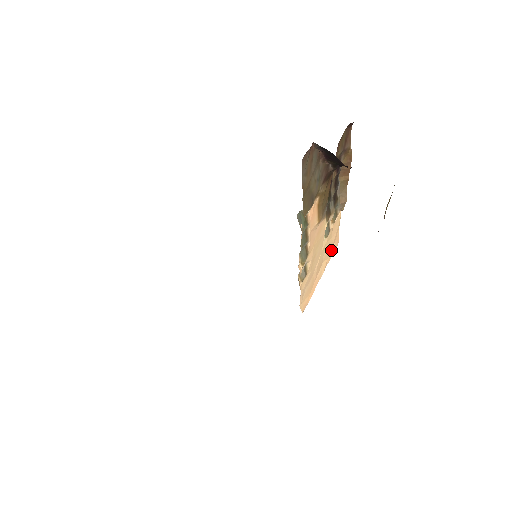
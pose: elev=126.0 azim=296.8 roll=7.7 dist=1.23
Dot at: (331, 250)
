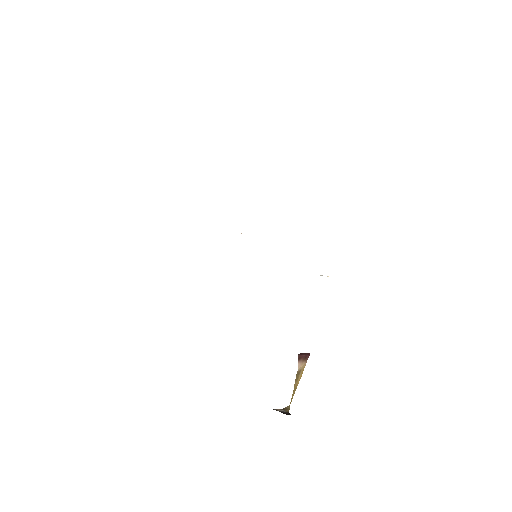
Dot at: occluded
